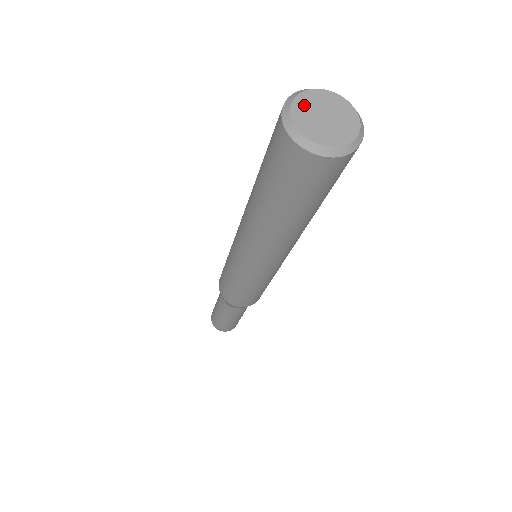
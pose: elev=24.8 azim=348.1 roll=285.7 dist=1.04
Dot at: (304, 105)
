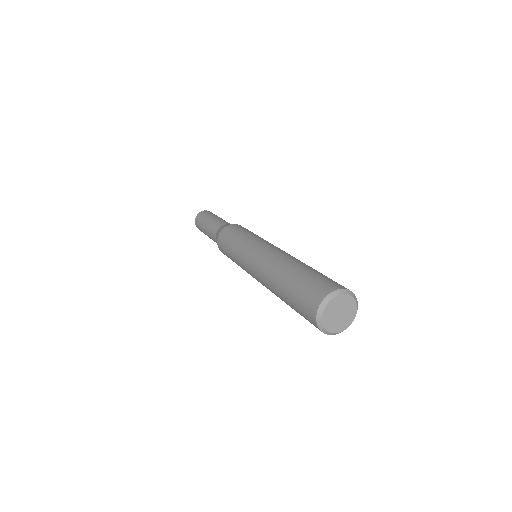
Dot at: (340, 301)
